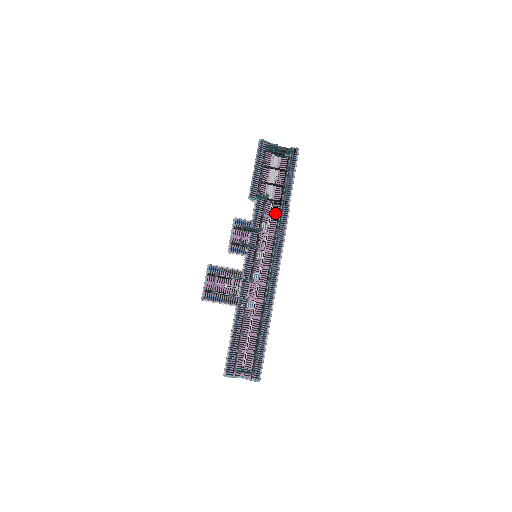
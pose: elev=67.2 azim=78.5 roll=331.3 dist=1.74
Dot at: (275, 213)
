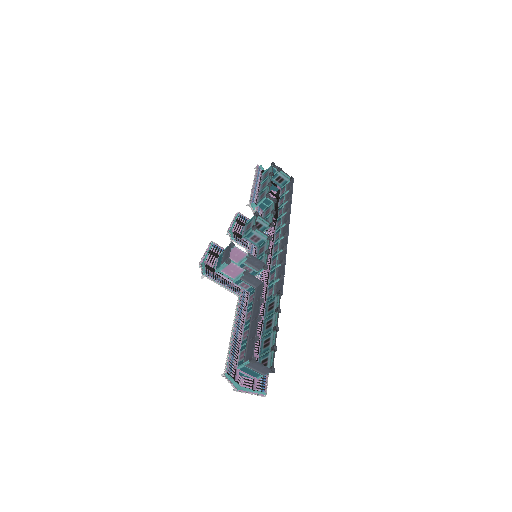
Dot at: occluded
